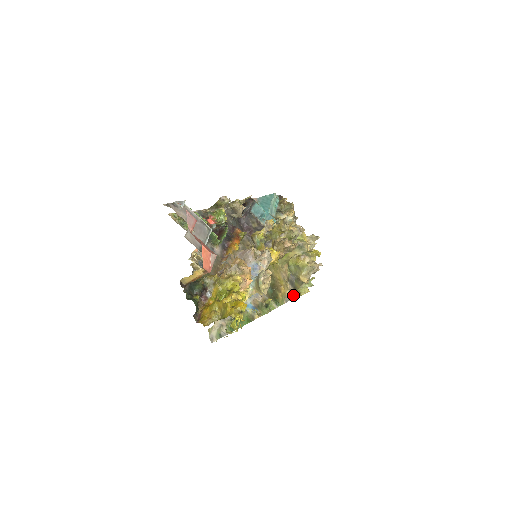
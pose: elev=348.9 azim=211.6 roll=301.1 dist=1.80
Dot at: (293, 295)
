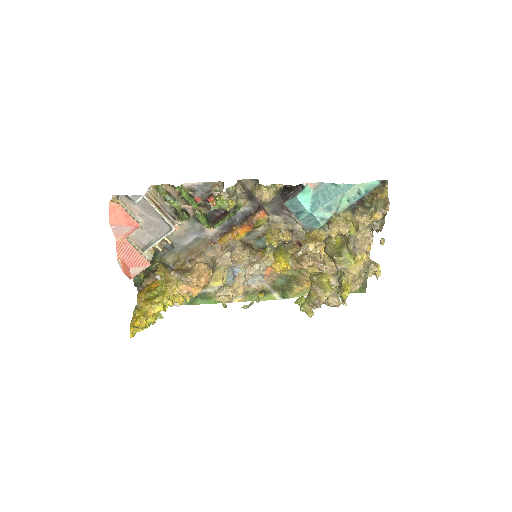
Dot at: (298, 304)
